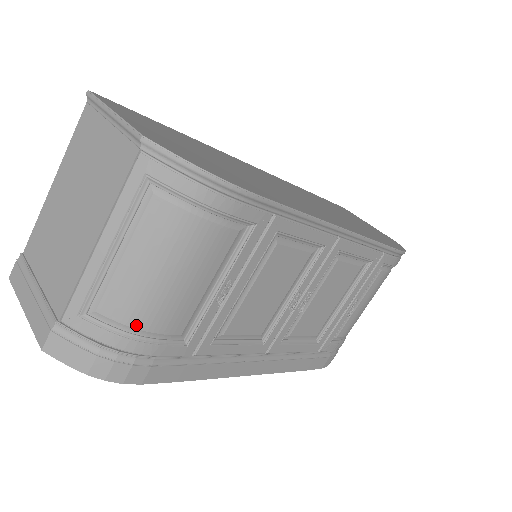
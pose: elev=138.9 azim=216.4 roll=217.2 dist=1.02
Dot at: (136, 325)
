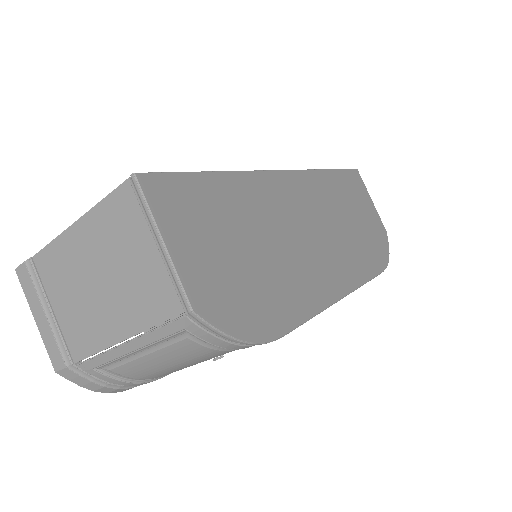
Dot at: (142, 378)
